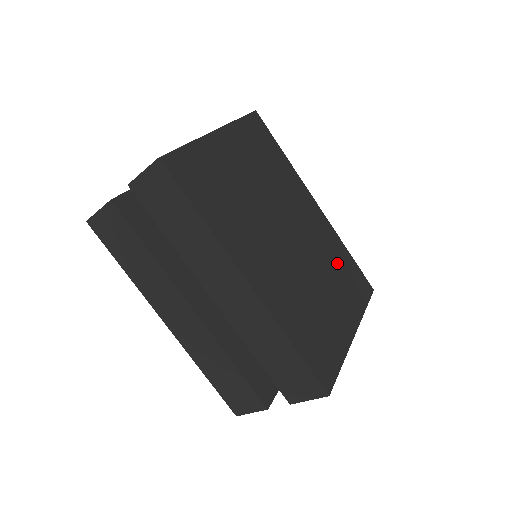
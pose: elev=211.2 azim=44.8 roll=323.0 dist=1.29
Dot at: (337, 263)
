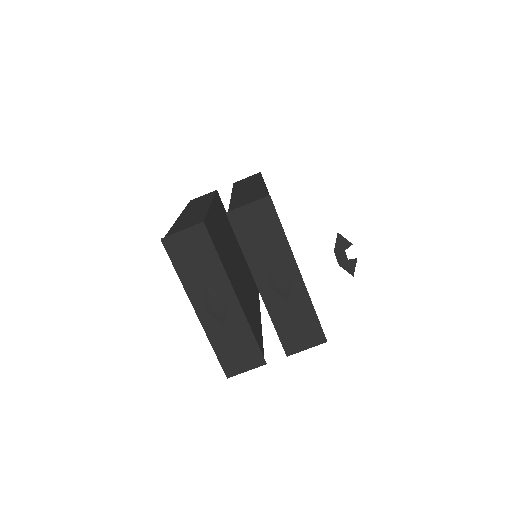
Dot at: occluded
